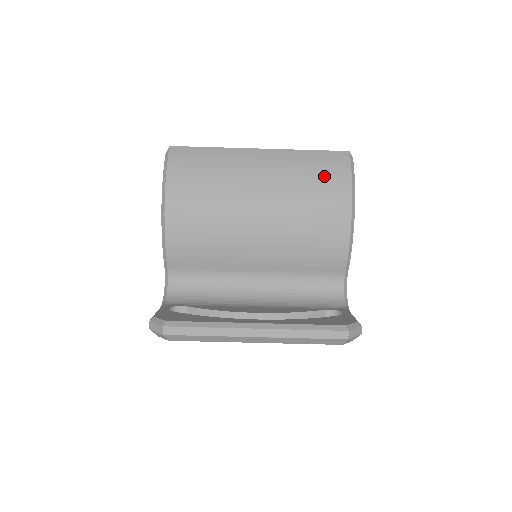
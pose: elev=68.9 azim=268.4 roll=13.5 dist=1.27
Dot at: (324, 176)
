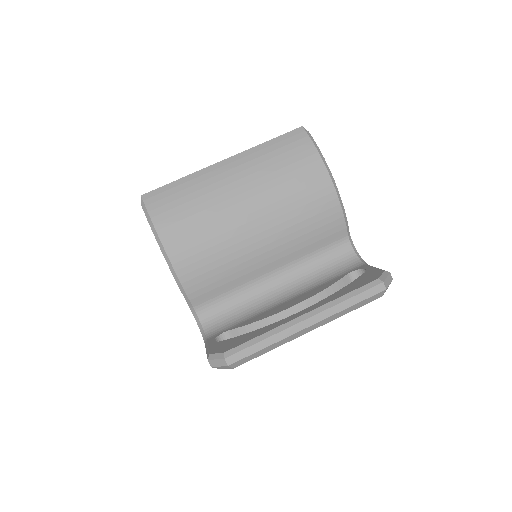
Dot at: (292, 158)
